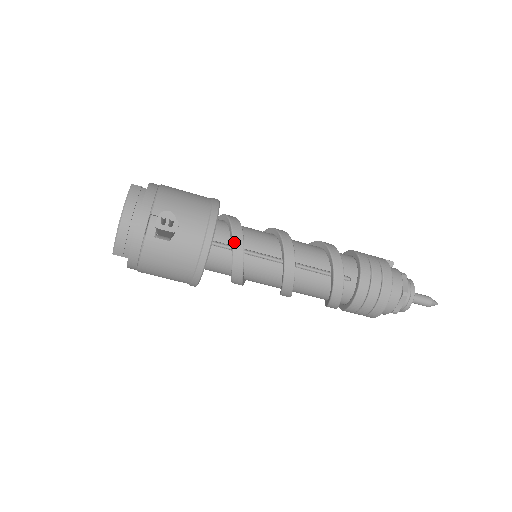
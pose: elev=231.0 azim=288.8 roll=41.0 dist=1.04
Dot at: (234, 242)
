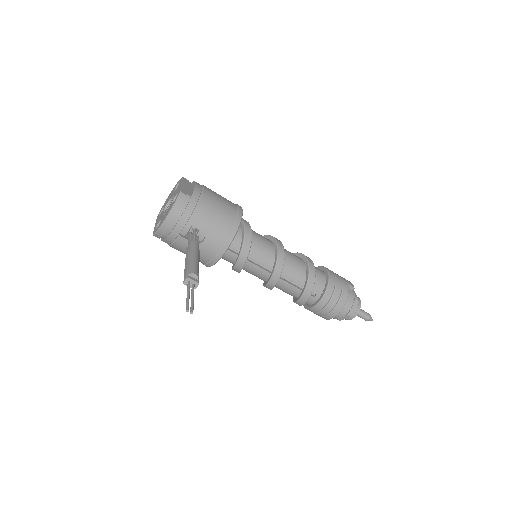
Dot at: (241, 253)
